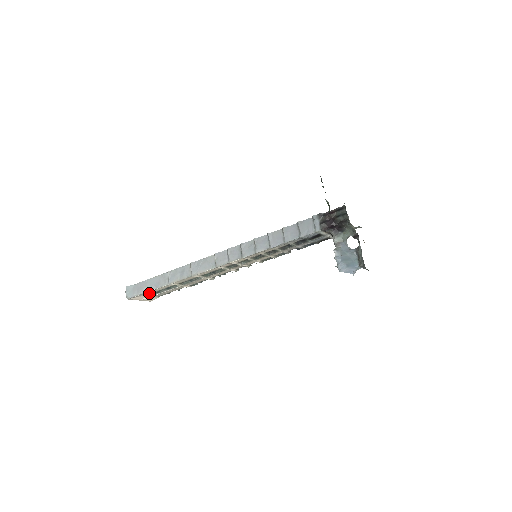
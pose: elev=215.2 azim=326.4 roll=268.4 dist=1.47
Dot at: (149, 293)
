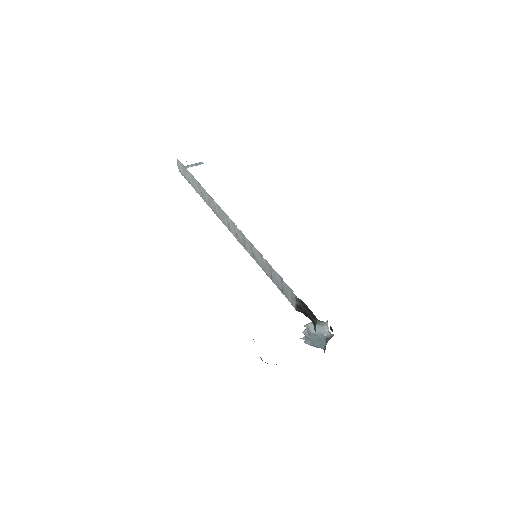
Dot at: occluded
